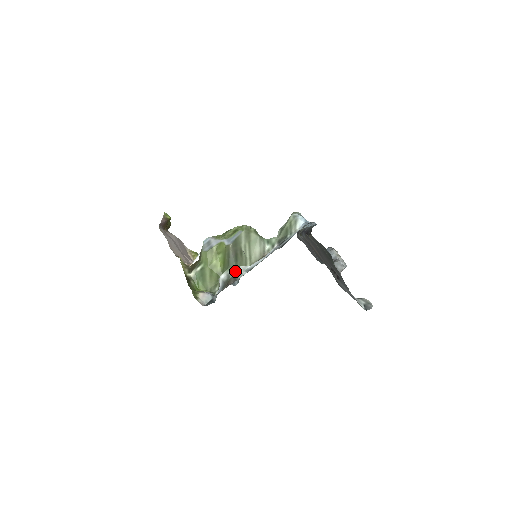
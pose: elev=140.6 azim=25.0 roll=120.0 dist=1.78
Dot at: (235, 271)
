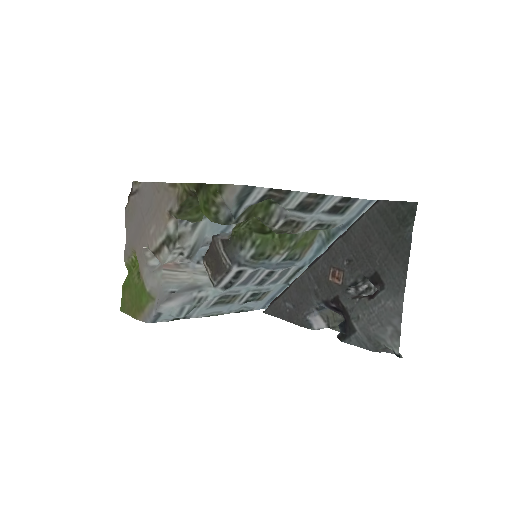
Dot at: occluded
